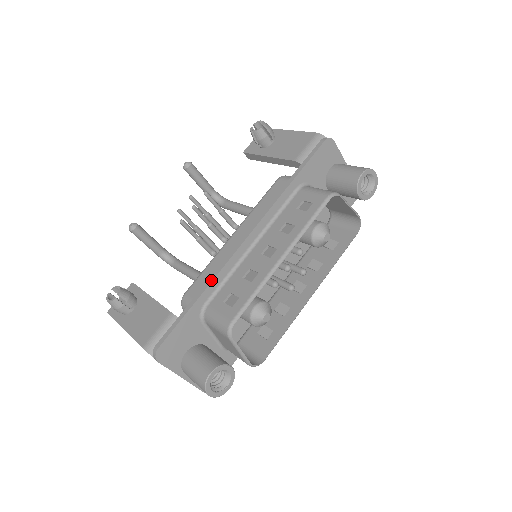
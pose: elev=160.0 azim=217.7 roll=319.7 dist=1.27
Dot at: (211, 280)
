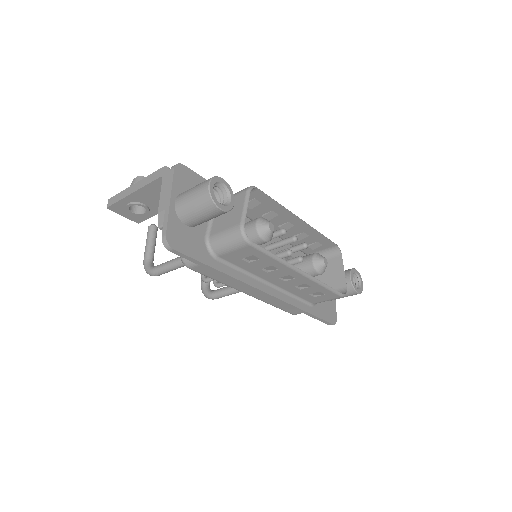
Dot at: occluded
